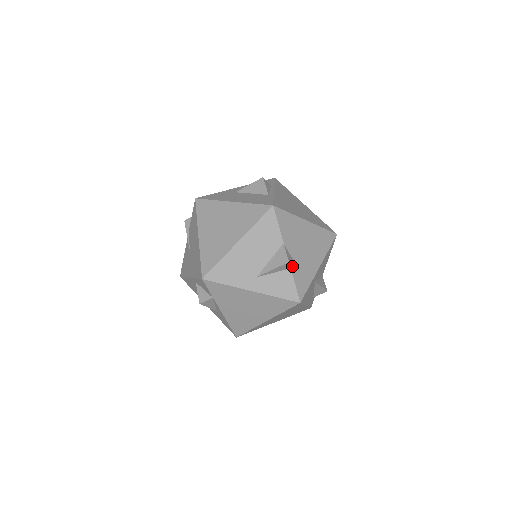
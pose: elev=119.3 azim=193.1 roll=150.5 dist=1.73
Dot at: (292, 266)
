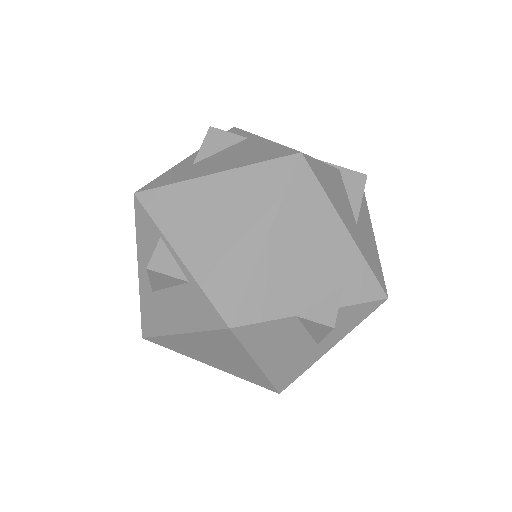
Dot at: (337, 310)
